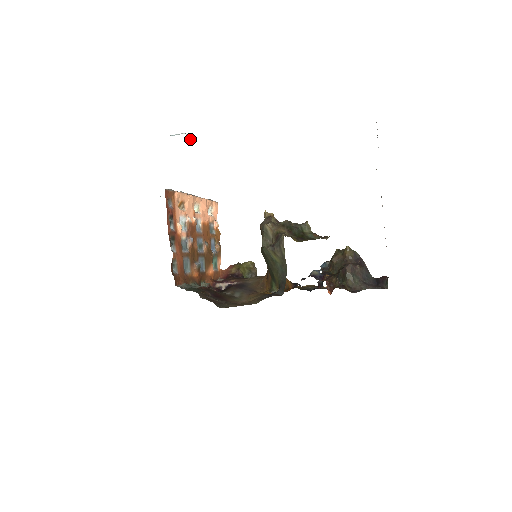
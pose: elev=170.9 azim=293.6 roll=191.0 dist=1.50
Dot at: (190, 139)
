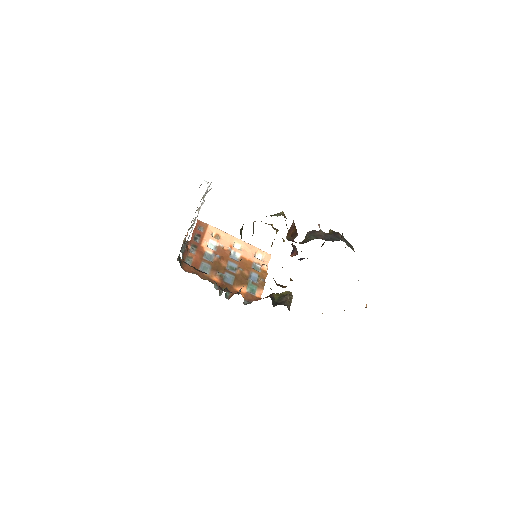
Dot at: (207, 183)
